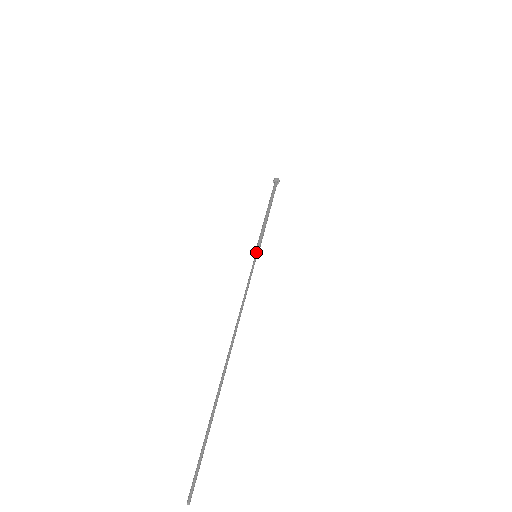
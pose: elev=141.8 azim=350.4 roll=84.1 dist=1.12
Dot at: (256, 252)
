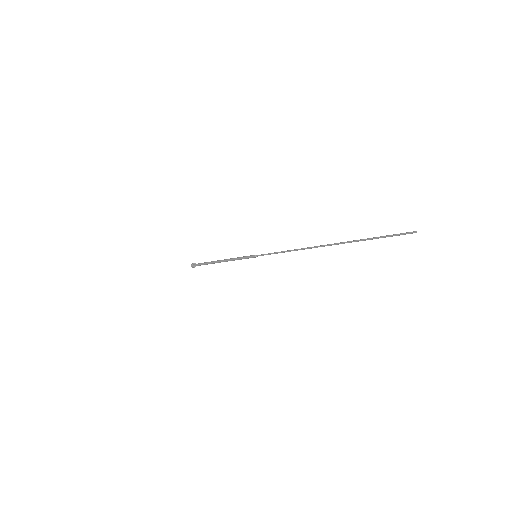
Dot at: occluded
